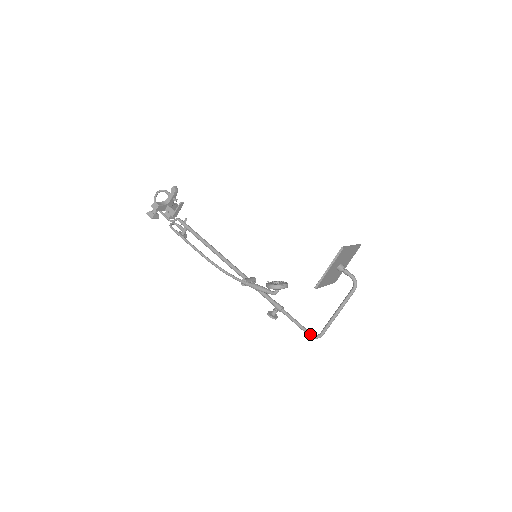
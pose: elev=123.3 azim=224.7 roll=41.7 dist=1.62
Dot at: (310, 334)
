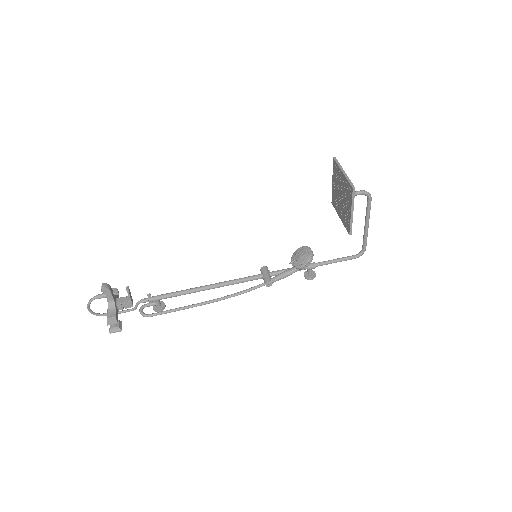
Dot at: (355, 257)
